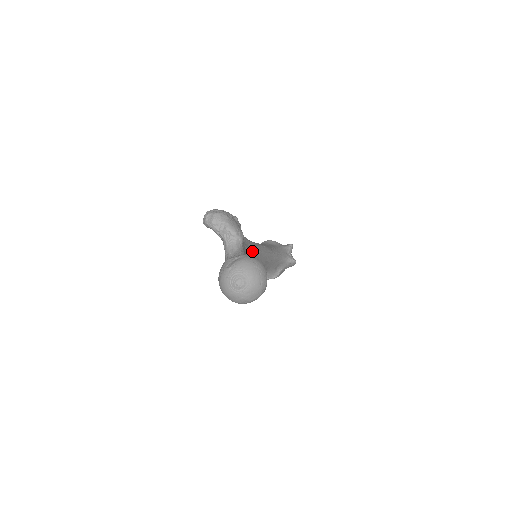
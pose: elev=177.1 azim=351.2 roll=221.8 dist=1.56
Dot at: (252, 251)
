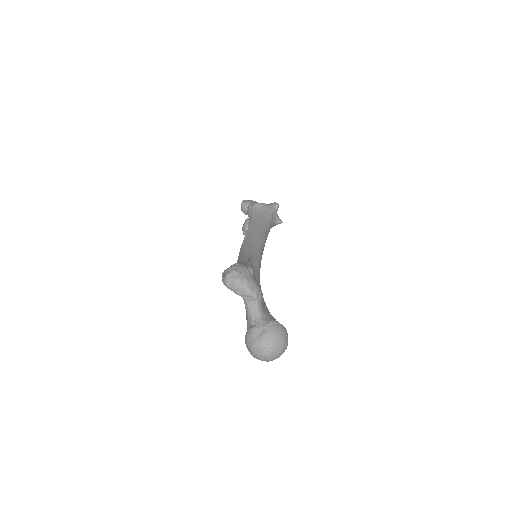
Dot at: (258, 270)
